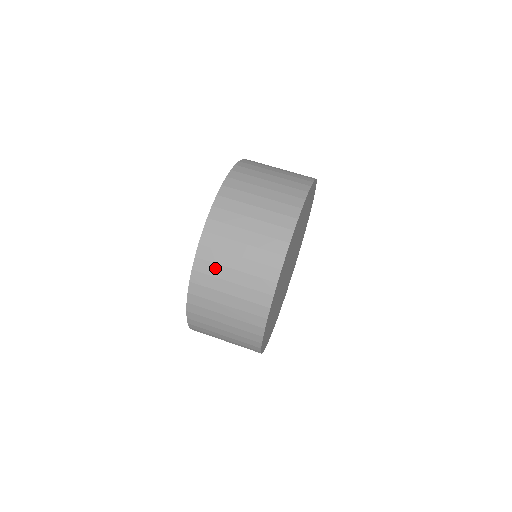
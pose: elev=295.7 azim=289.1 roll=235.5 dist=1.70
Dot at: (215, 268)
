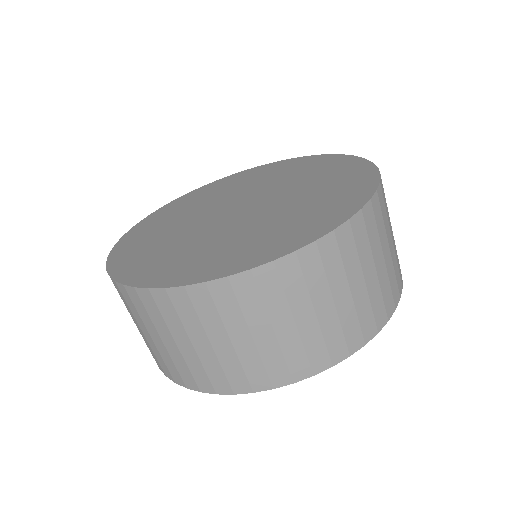
Dot at: occluded
